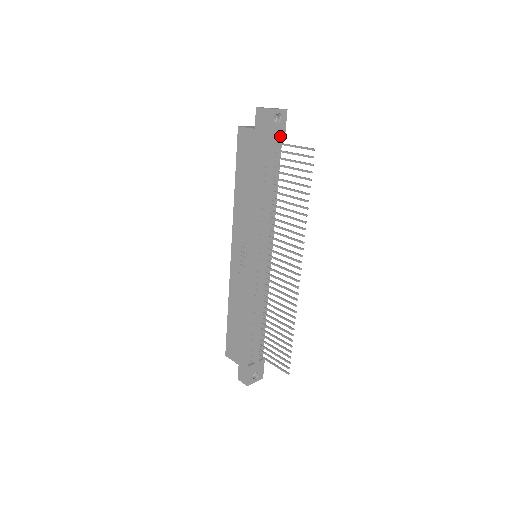
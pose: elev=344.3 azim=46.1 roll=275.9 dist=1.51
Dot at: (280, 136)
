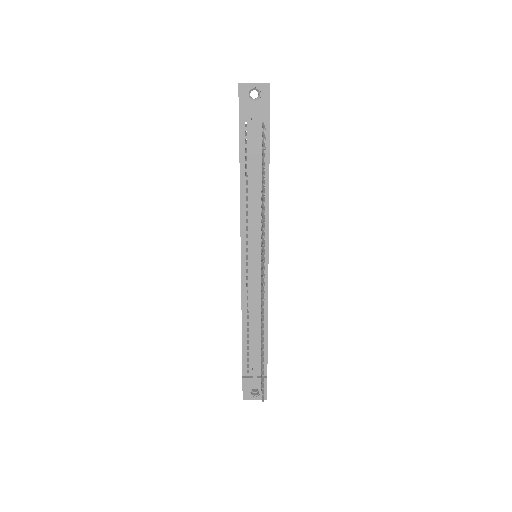
Dot at: (262, 115)
